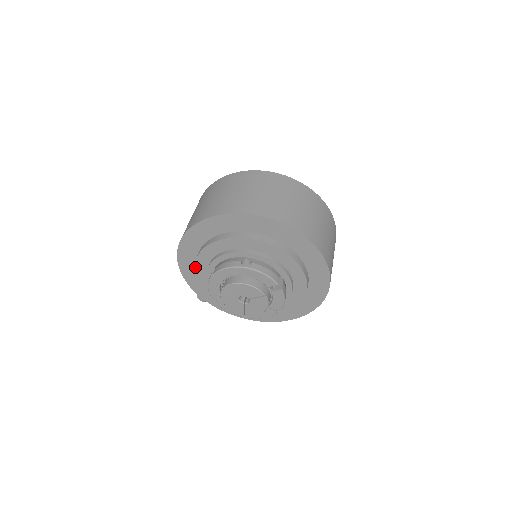
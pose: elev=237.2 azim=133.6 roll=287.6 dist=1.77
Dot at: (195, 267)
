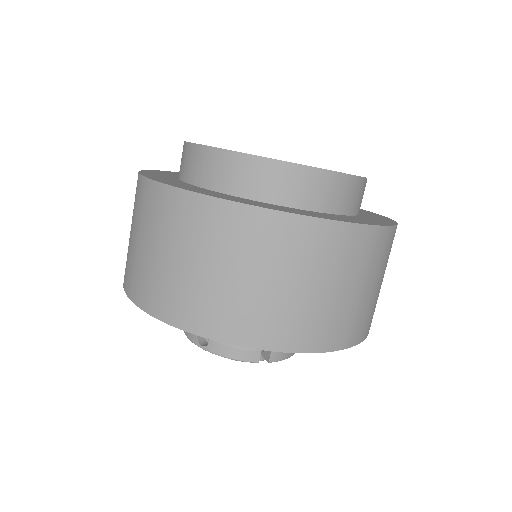
Dot at: occluded
